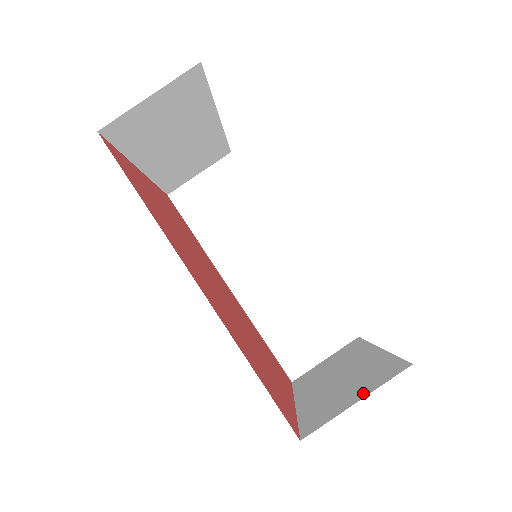
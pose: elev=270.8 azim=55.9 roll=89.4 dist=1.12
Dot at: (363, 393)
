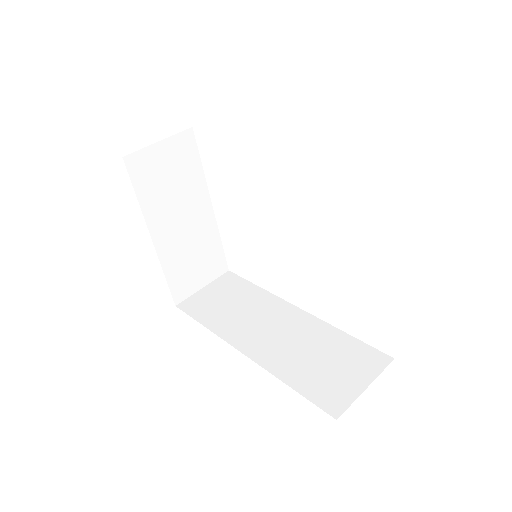
Dot at: occluded
